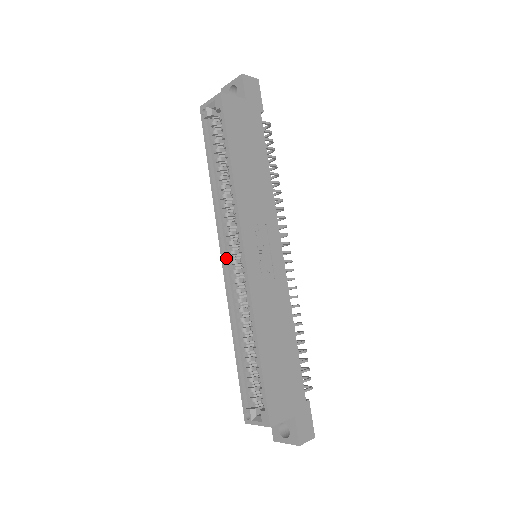
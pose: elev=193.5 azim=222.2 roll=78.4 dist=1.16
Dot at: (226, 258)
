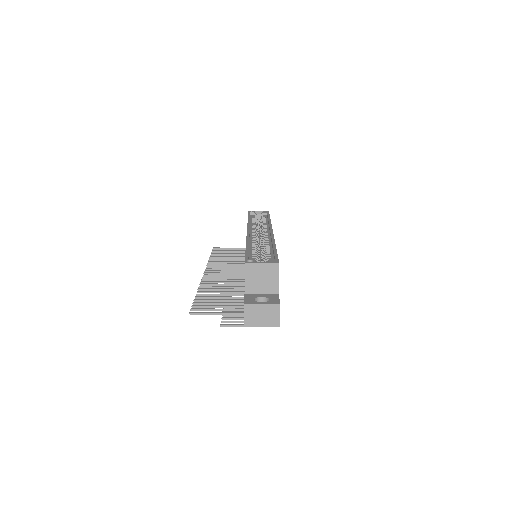
Dot at: occluded
